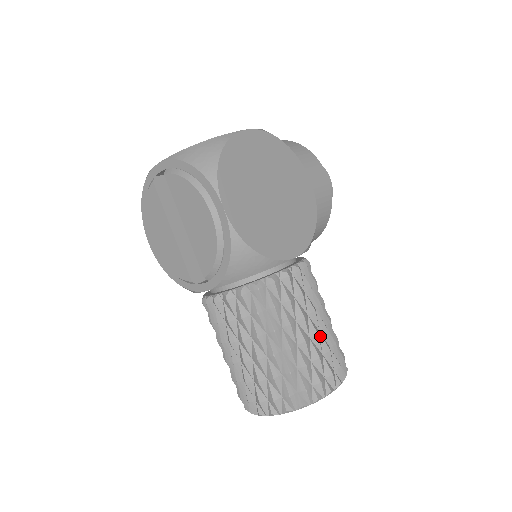
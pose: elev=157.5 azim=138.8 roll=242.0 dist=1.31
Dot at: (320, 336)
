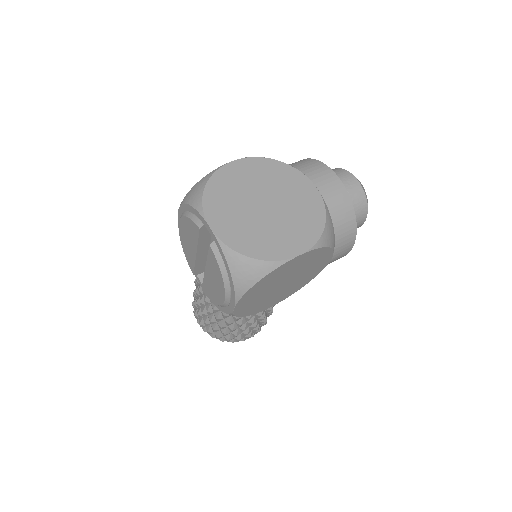
Dot at: (258, 324)
